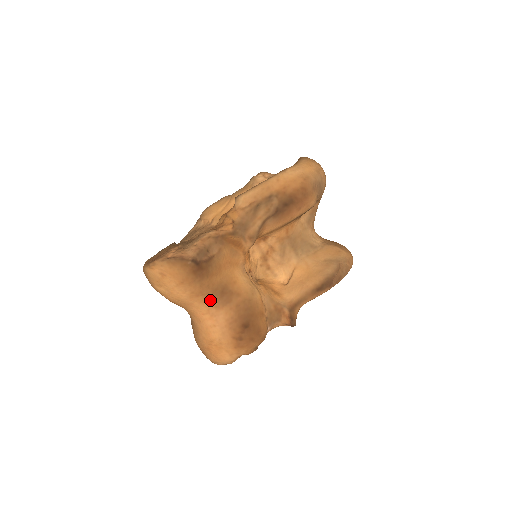
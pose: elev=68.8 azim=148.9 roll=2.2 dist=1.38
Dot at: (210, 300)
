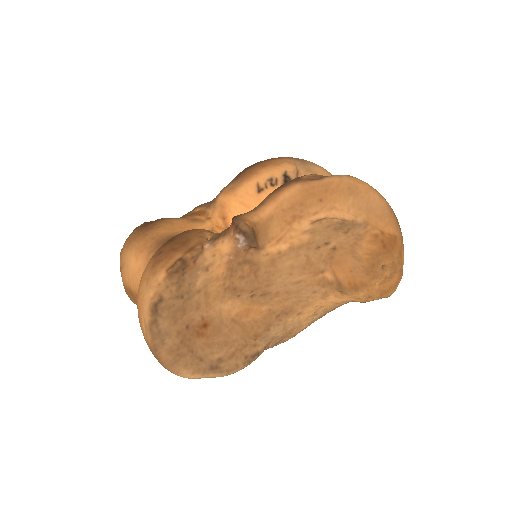
Dot at: (154, 252)
